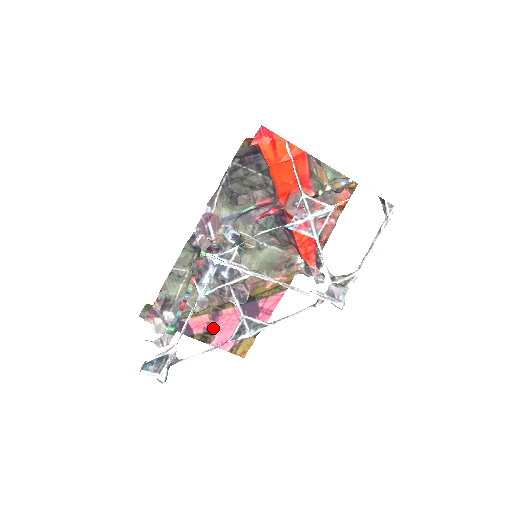
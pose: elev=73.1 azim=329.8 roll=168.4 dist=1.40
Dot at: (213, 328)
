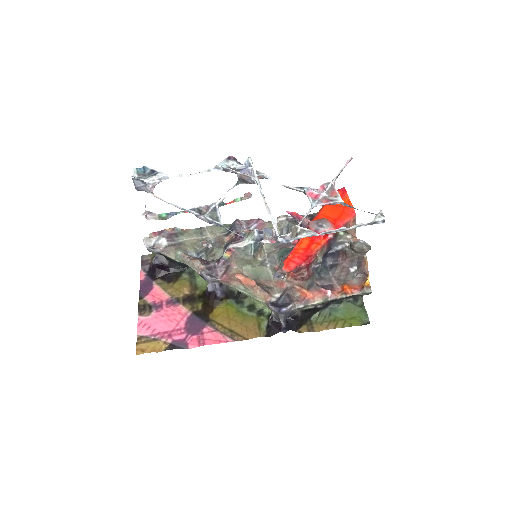
Dot at: (158, 309)
